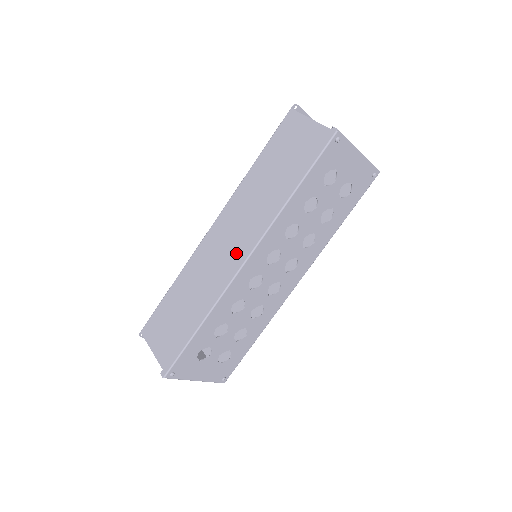
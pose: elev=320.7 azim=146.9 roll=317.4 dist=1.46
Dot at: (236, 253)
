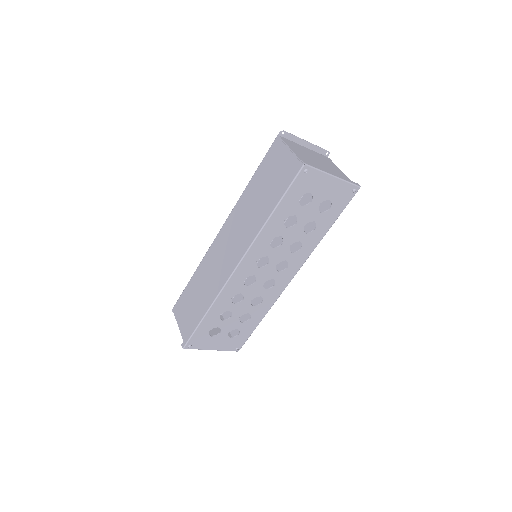
Dot at: (232, 258)
